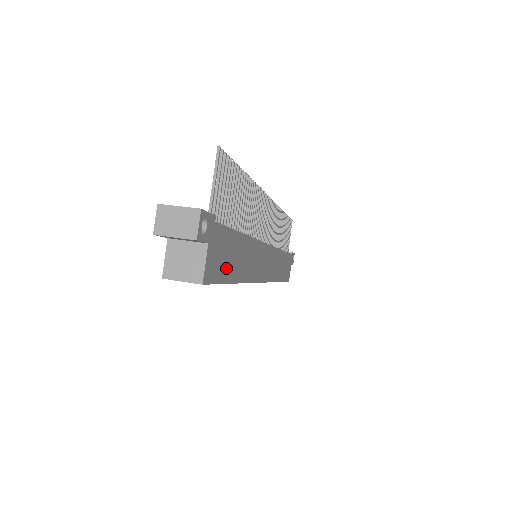
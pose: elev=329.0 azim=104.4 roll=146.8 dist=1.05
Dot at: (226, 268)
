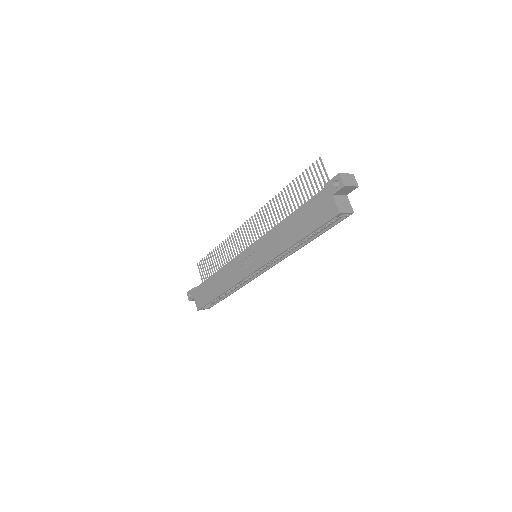
Dot at: occluded
